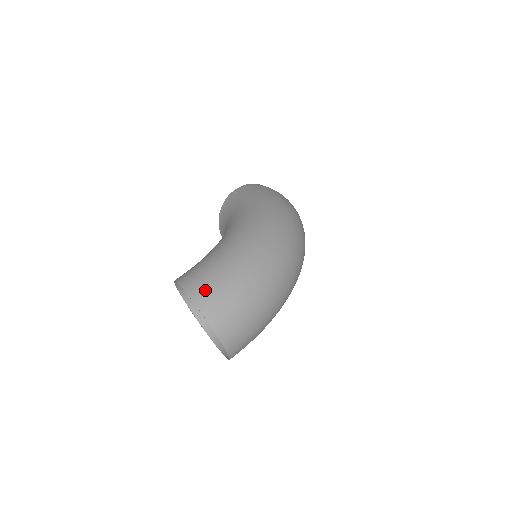
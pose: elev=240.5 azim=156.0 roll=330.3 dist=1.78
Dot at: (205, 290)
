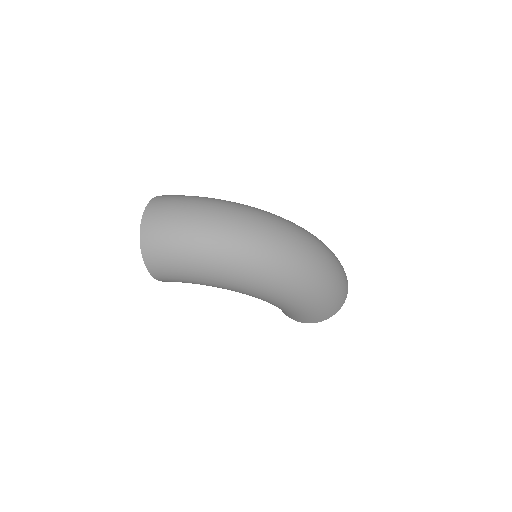
Dot at: (172, 195)
